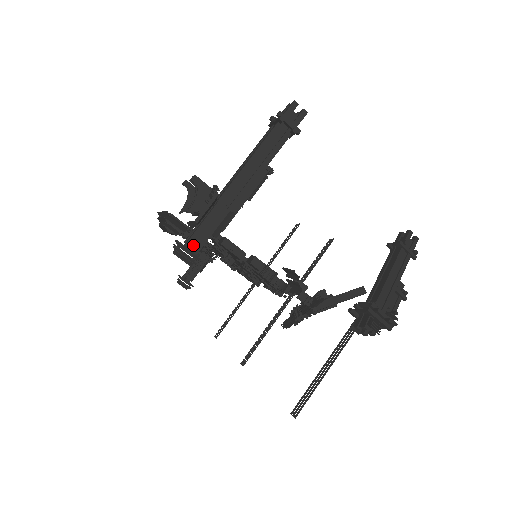
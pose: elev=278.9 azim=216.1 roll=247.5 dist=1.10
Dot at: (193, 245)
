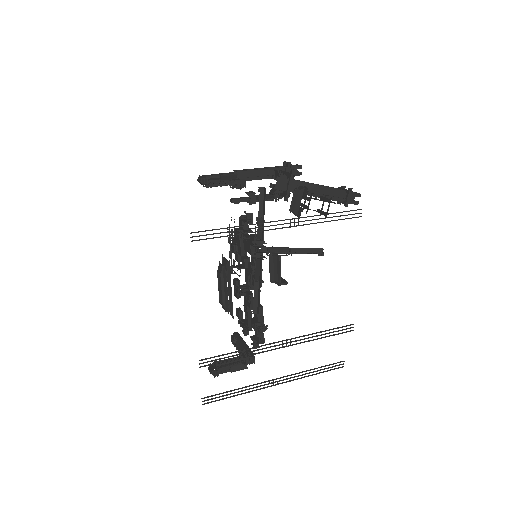
Dot at: (208, 175)
